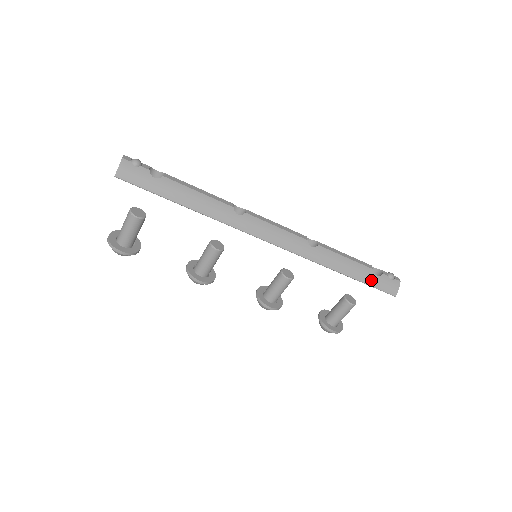
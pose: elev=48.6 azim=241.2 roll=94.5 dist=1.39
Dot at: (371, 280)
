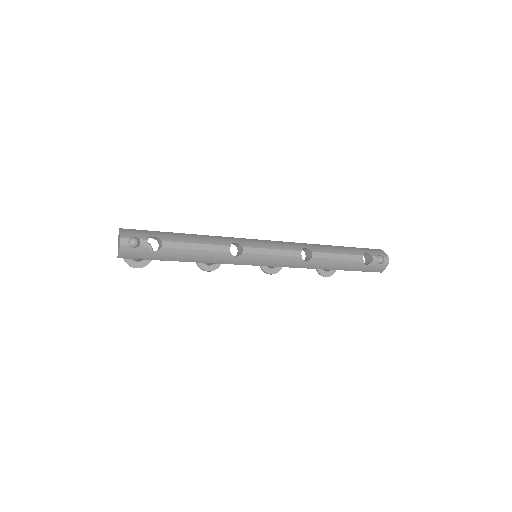
Dot at: (360, 268)
